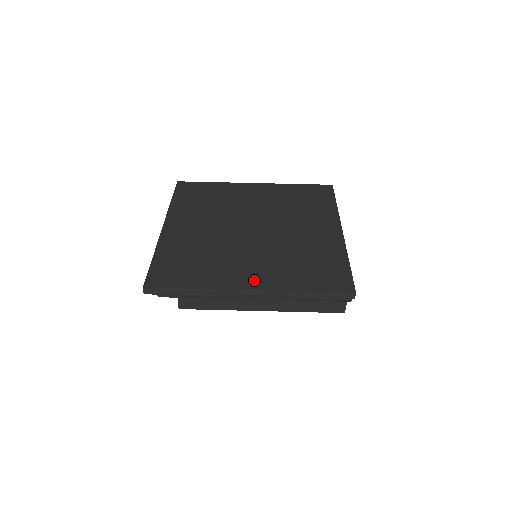
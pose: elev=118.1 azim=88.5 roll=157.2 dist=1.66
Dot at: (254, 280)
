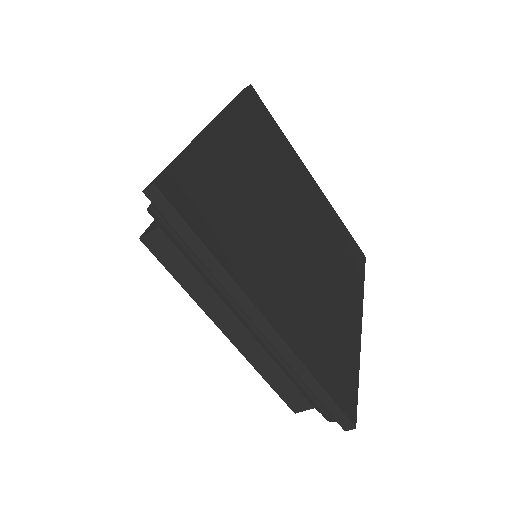
Dot at: (278, 312)
